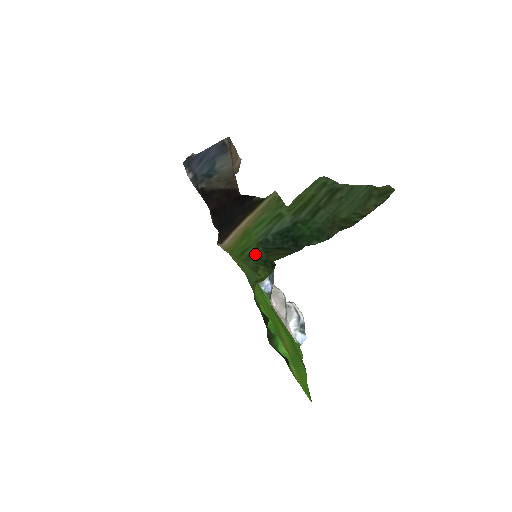
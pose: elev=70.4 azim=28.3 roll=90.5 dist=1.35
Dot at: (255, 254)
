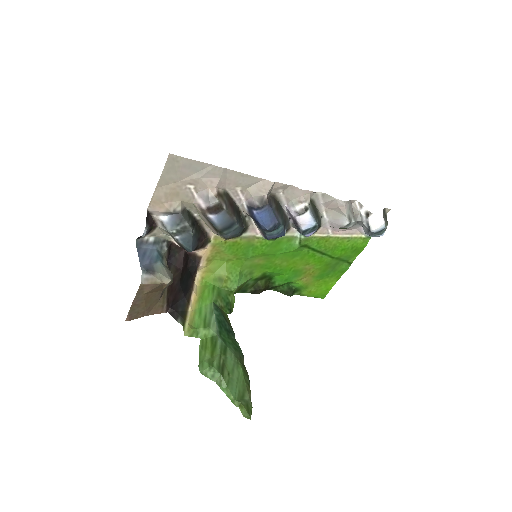
Dot at: (220, 297)
